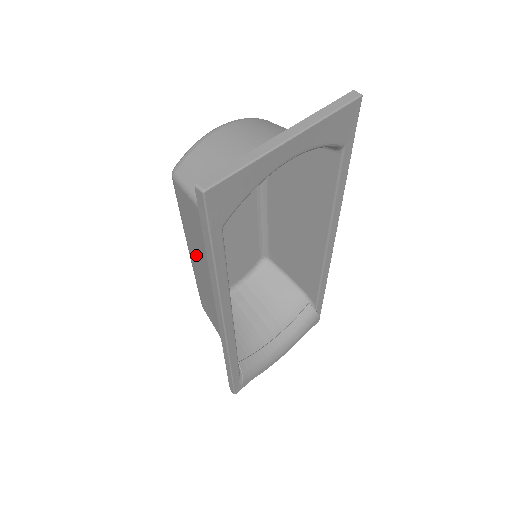
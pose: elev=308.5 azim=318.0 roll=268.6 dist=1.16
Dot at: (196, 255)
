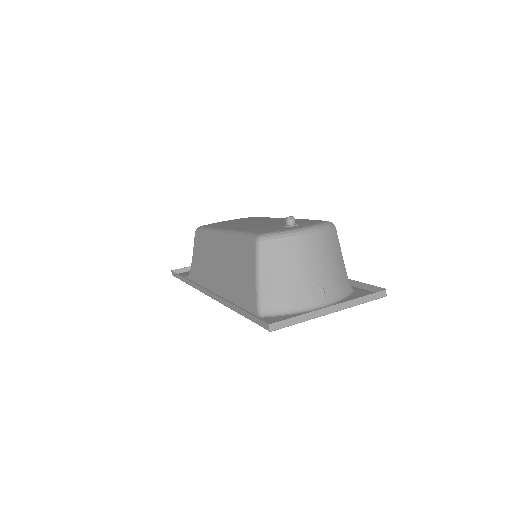
Dot at: (225, 251)
